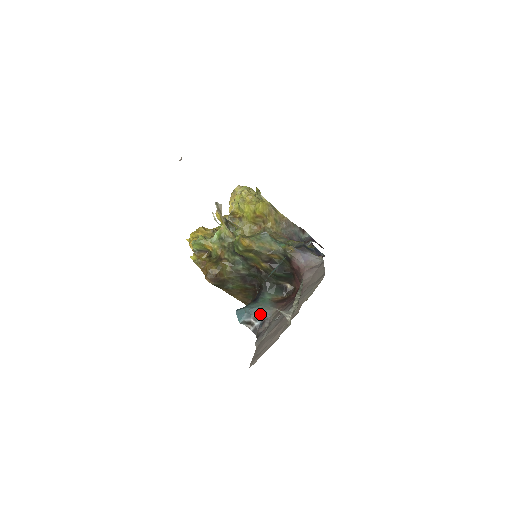
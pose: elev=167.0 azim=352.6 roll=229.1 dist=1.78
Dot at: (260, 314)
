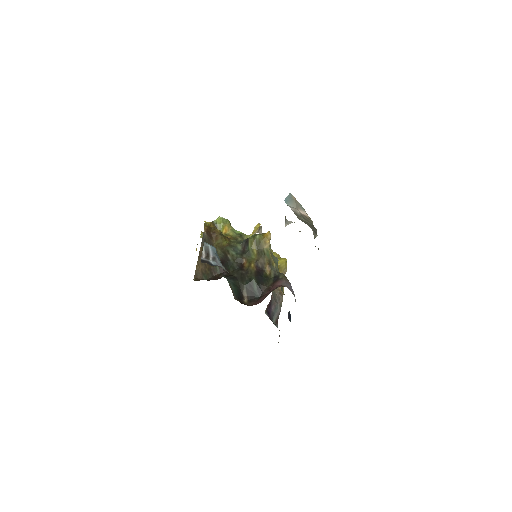
Dot at: (221, 263)
